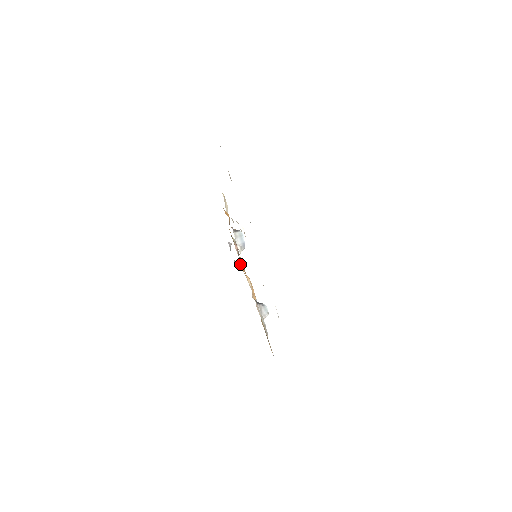
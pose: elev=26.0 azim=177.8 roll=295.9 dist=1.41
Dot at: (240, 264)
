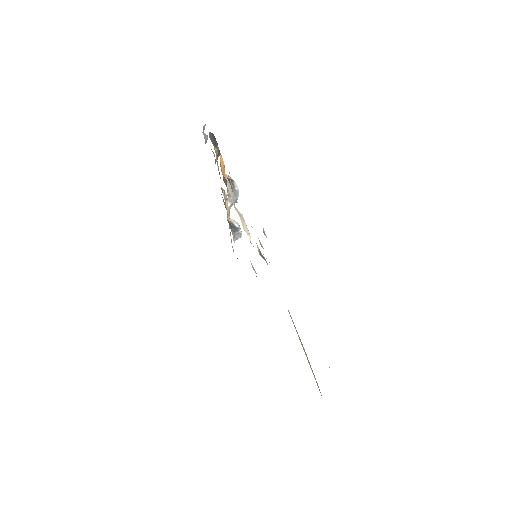
Dot at: occluded
